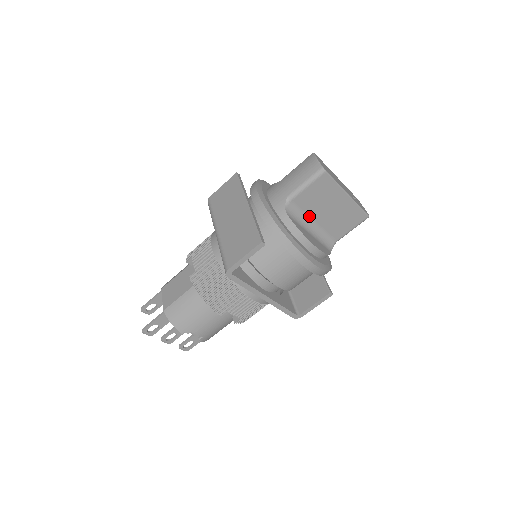
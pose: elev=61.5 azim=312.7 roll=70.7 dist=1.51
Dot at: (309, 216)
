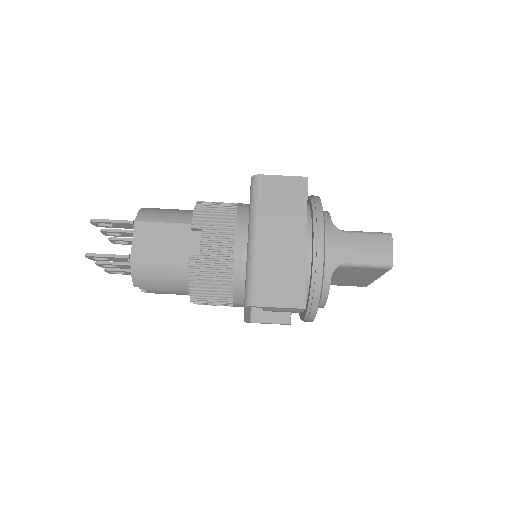
Dot at: (337, 274)
